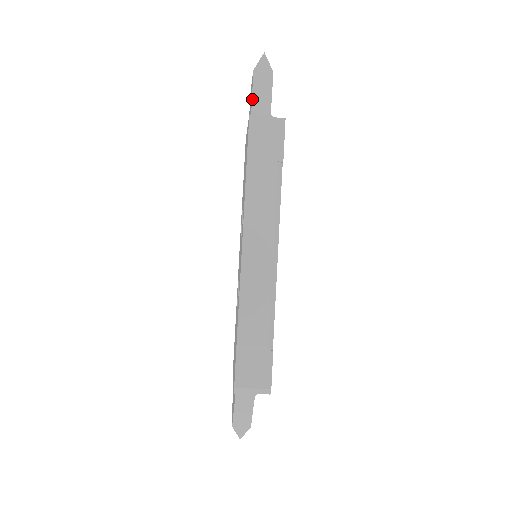
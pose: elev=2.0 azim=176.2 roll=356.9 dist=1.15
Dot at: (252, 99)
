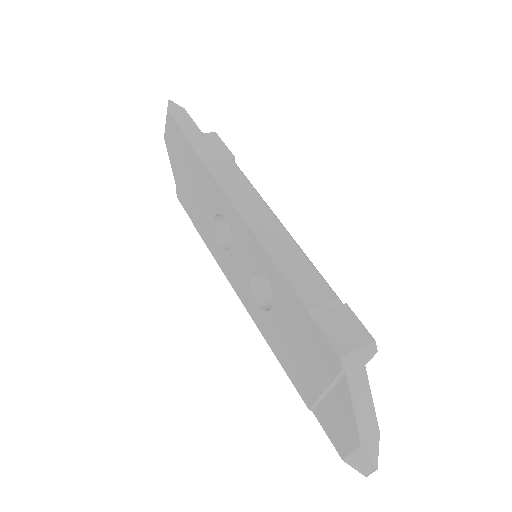
Dot at: (179, 126)
